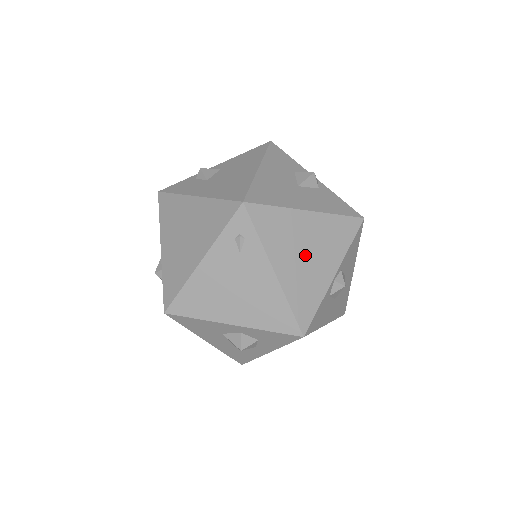
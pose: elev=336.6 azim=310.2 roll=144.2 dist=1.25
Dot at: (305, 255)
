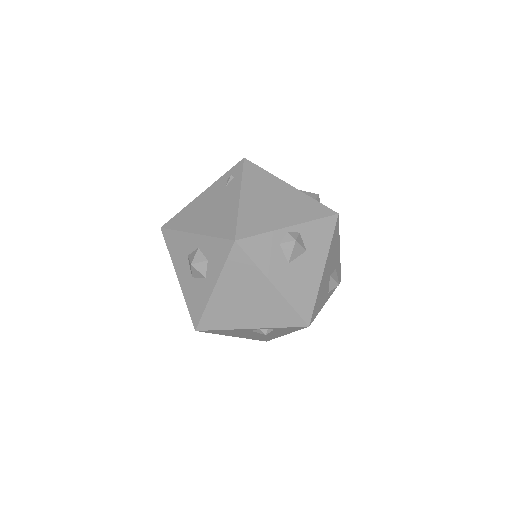
Dot at: (271, 202)
